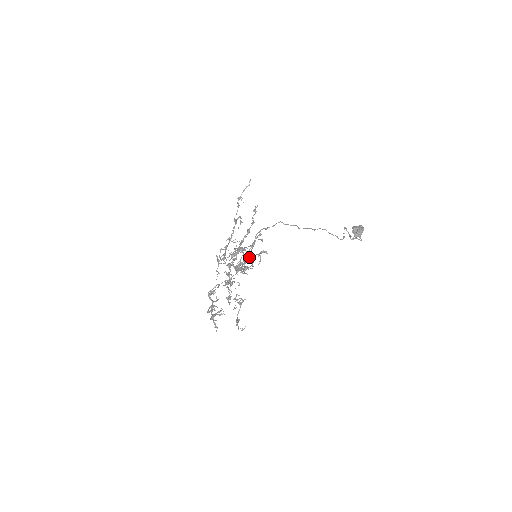
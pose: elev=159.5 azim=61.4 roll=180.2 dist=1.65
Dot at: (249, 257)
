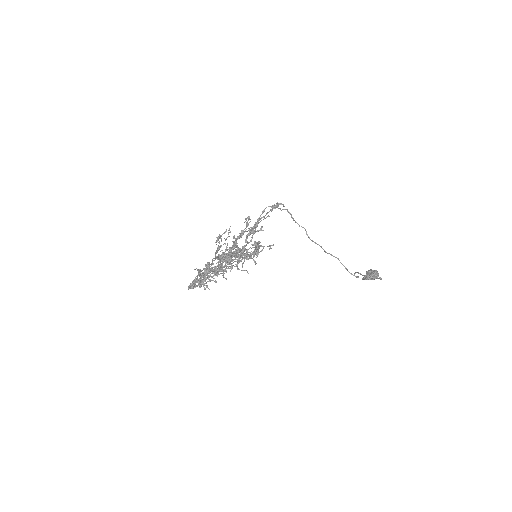
Dot at: (255, 222)
